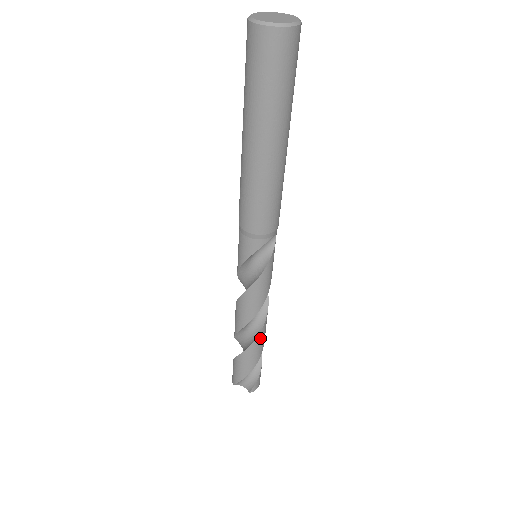
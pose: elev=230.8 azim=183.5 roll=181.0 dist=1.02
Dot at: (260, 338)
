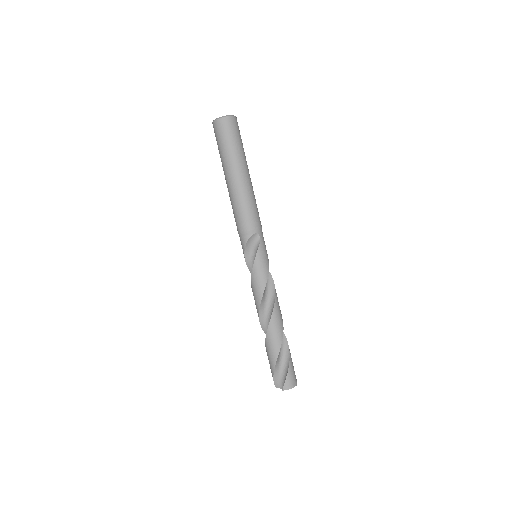
Dot at: (273, 326)
